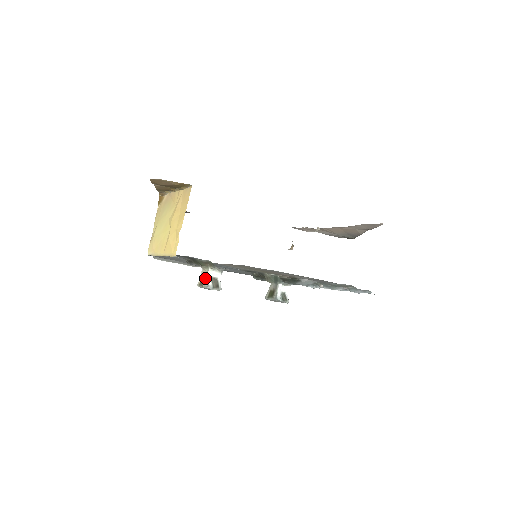
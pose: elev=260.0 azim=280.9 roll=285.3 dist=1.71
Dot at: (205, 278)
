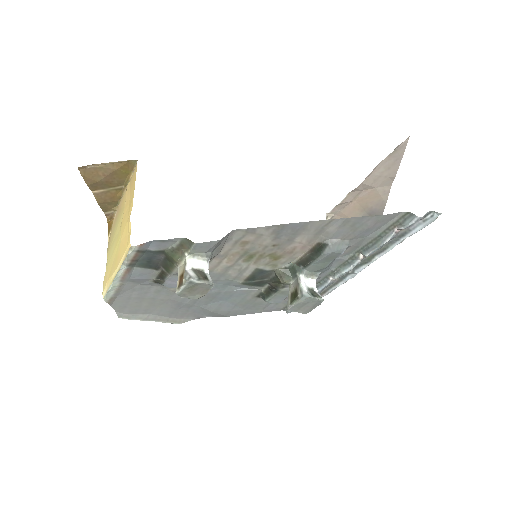
Dot at: (184, 271)
